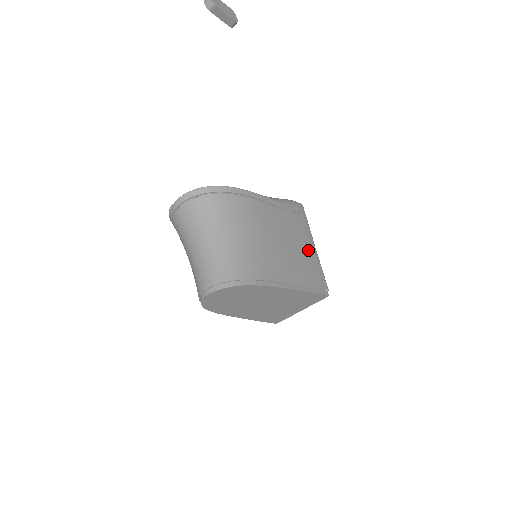
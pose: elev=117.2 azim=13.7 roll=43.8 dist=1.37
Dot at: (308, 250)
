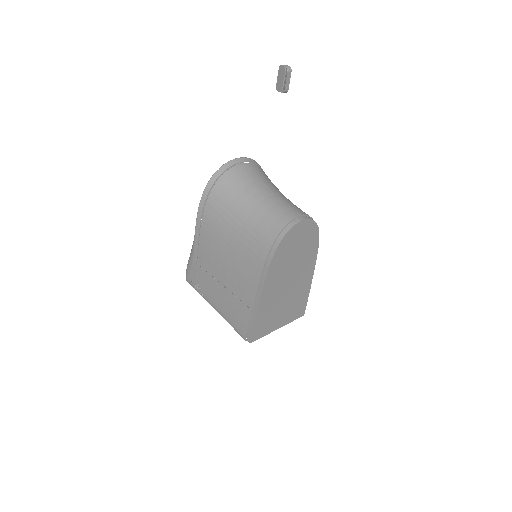
Dot at: occluded
